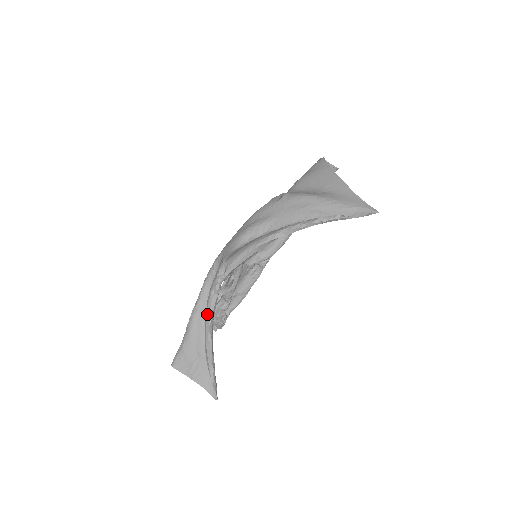
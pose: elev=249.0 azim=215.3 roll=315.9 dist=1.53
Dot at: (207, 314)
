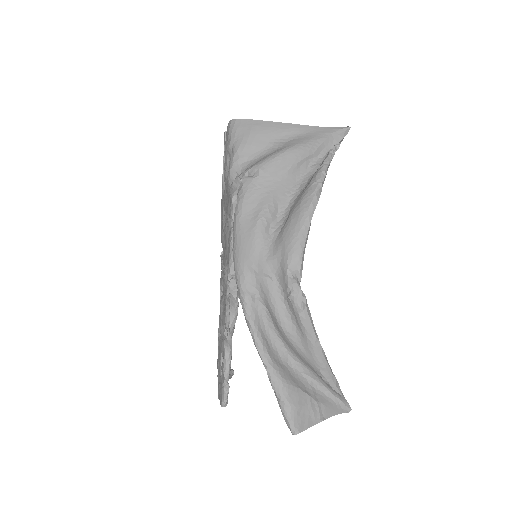
Dot at: (311, 332)
